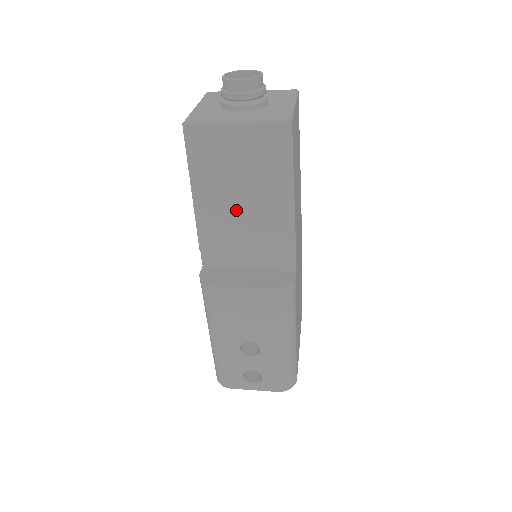
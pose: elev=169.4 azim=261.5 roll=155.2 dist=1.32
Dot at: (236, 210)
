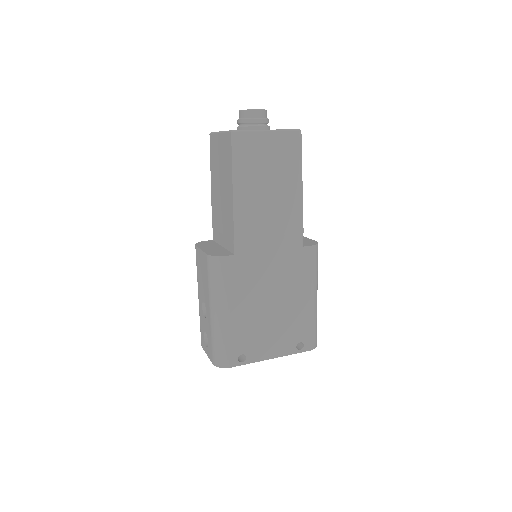
Dot at: (220, 197)
